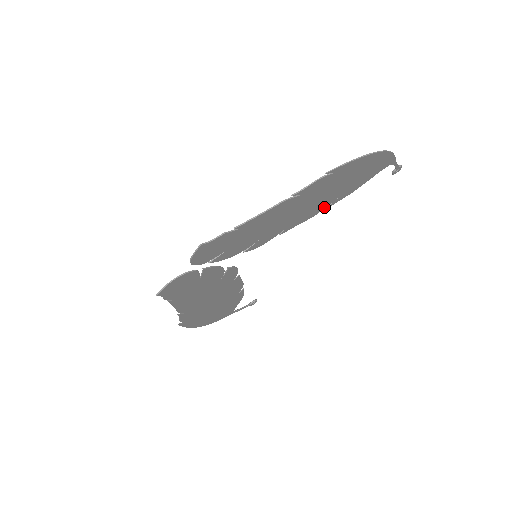
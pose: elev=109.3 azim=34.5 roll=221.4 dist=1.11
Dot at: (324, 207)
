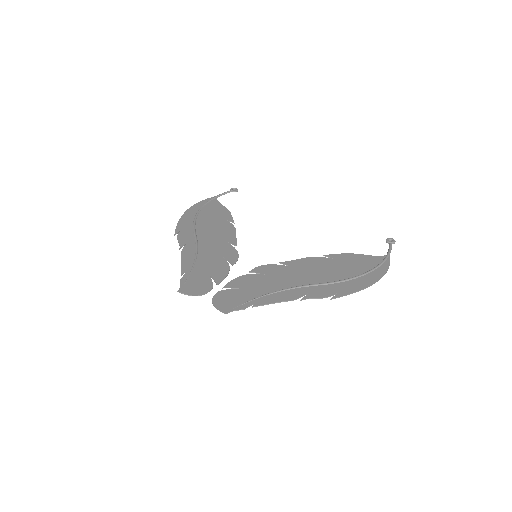
Dot at: (322, 259)
